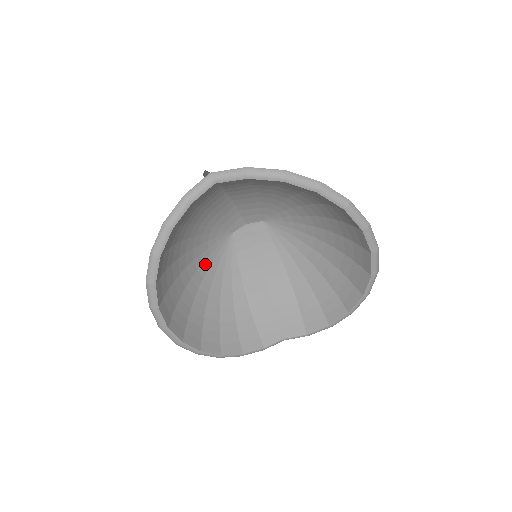
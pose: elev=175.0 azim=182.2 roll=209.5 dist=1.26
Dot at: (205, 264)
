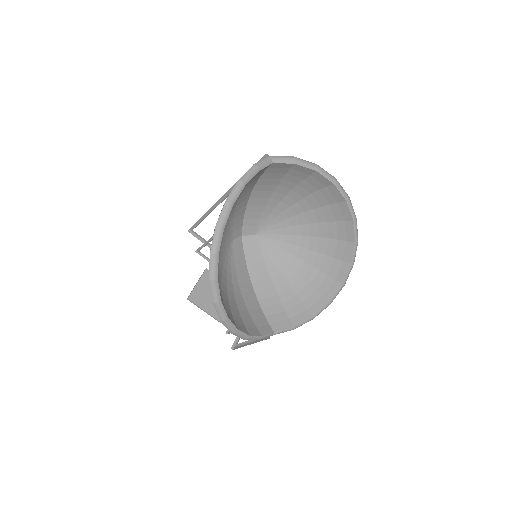
Dot at: (219, 254)
